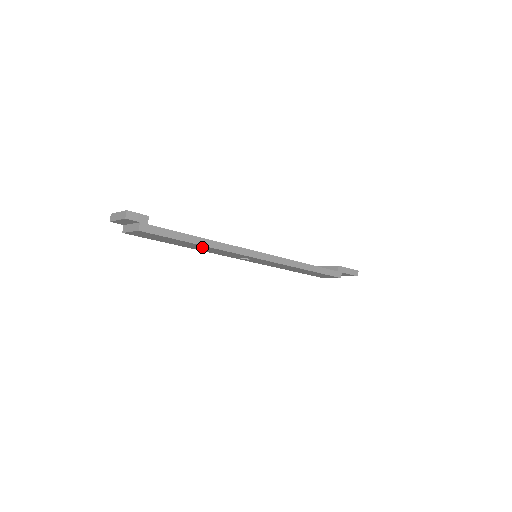
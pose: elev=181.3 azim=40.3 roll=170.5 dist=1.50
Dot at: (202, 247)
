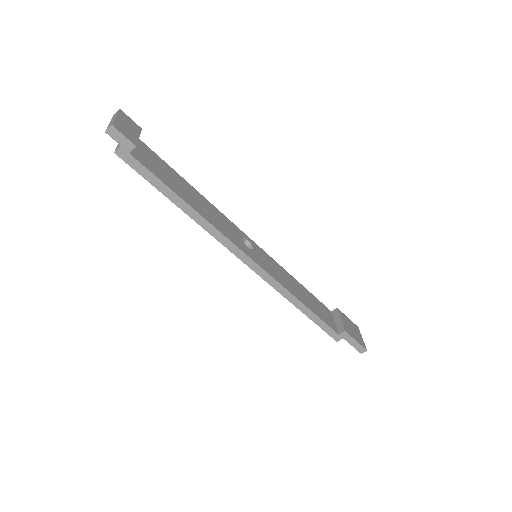
Dot at: occluded
